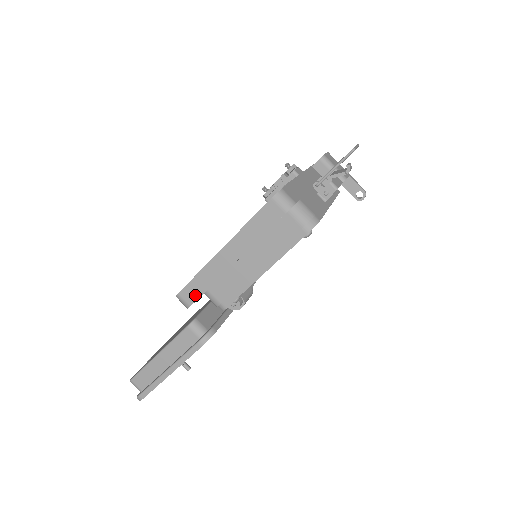
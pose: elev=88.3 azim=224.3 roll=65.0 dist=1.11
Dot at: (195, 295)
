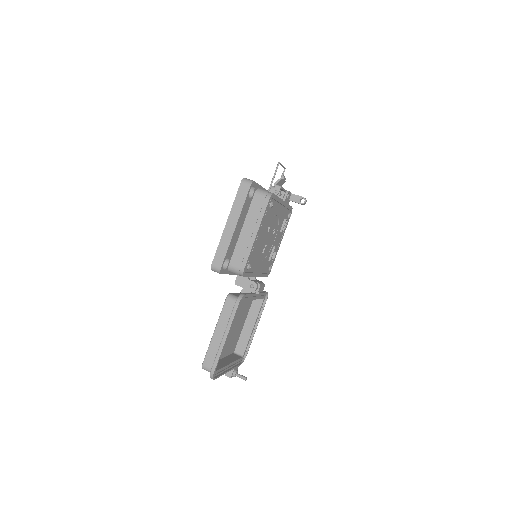
Dot at: (221, 259)
